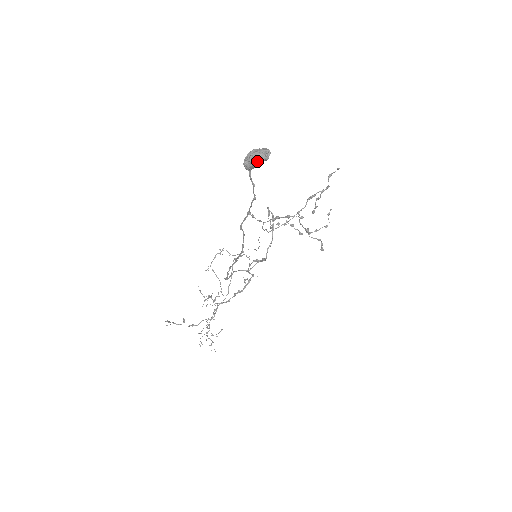
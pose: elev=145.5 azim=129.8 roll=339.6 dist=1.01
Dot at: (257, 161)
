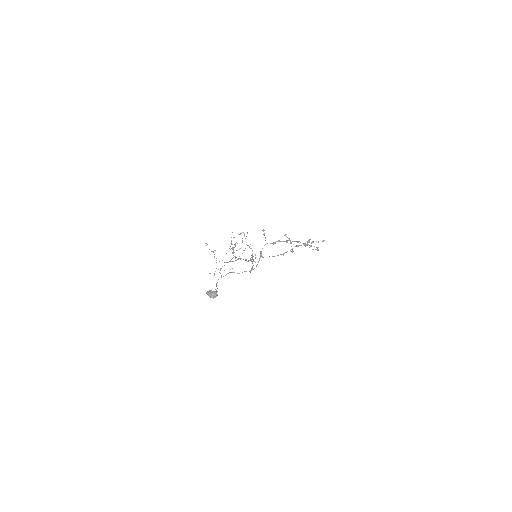
Dot at: (210, 297)
